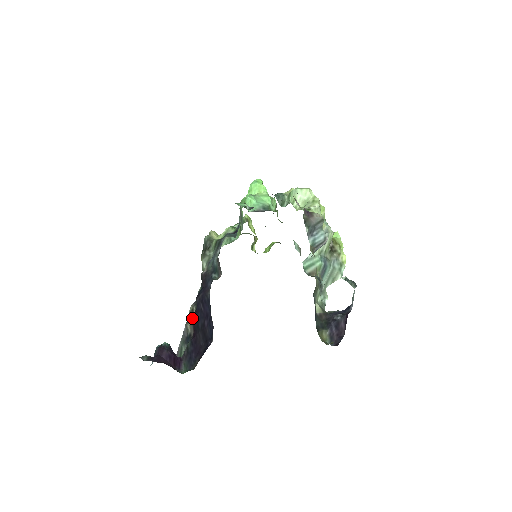
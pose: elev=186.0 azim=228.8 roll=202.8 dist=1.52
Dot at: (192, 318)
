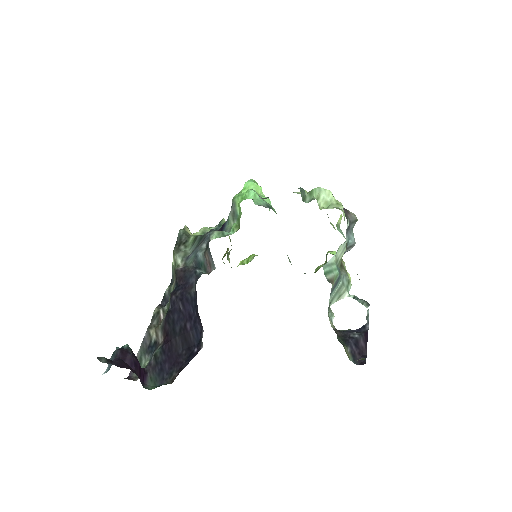
Dot at: (157, 323)
